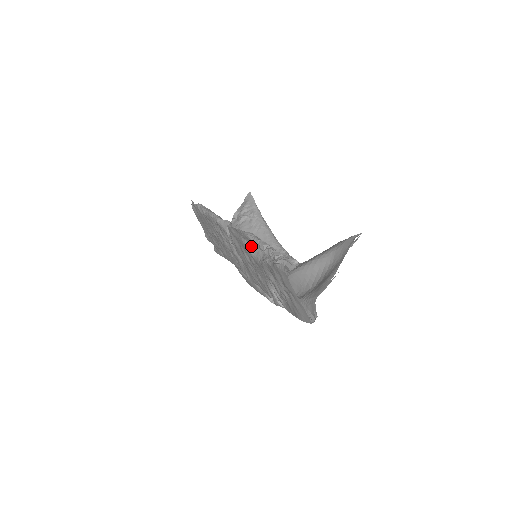
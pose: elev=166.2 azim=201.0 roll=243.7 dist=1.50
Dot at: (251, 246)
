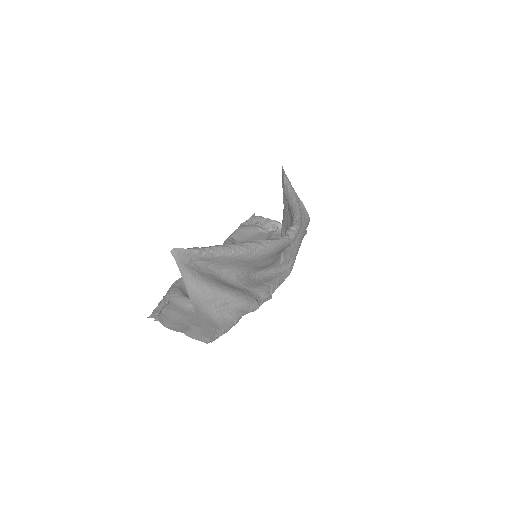
Dot at: occluded
